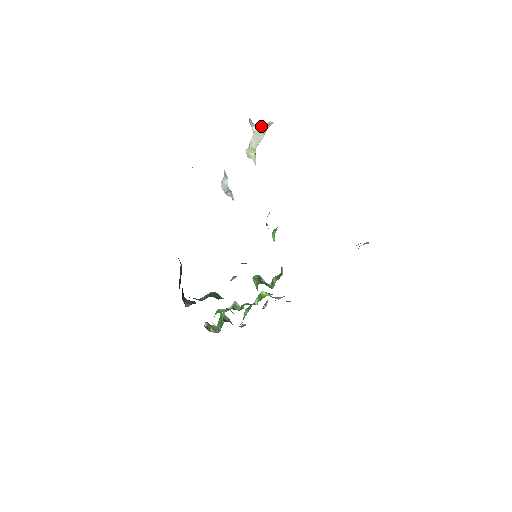
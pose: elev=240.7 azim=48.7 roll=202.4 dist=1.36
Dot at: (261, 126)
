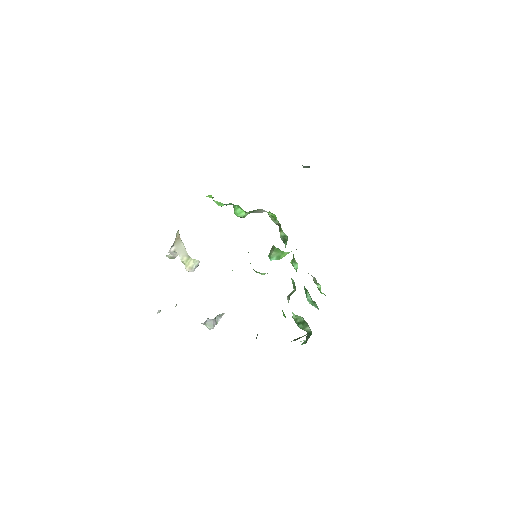
Dot at: (174, 241)
